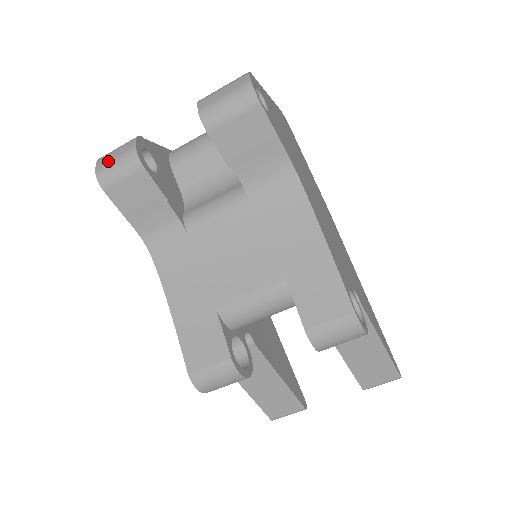
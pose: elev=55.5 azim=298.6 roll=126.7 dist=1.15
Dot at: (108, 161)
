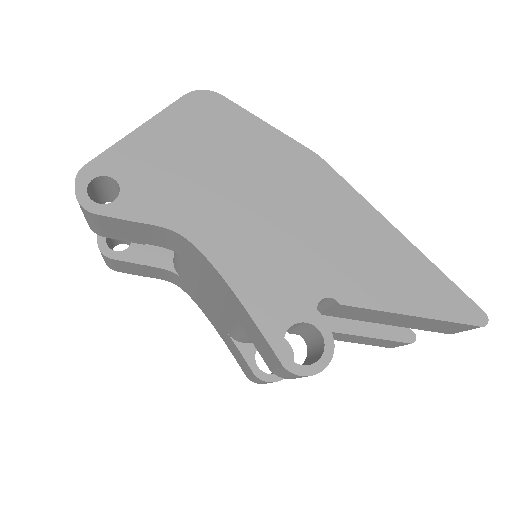
Dot at: occluded
